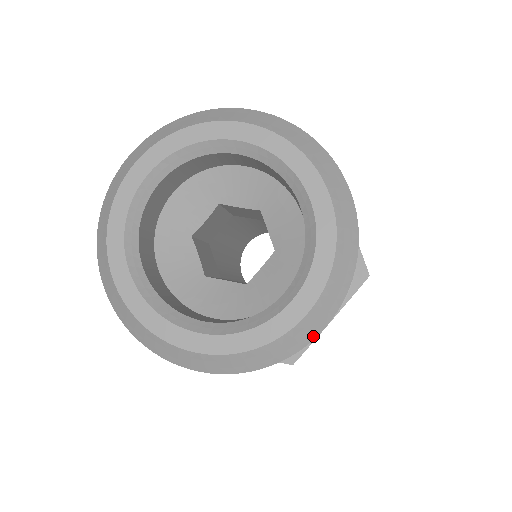
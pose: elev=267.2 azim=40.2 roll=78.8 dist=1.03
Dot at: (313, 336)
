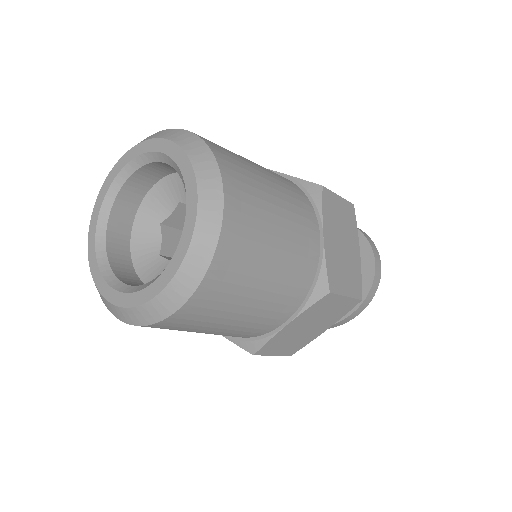
Dot at: (220, 211)
